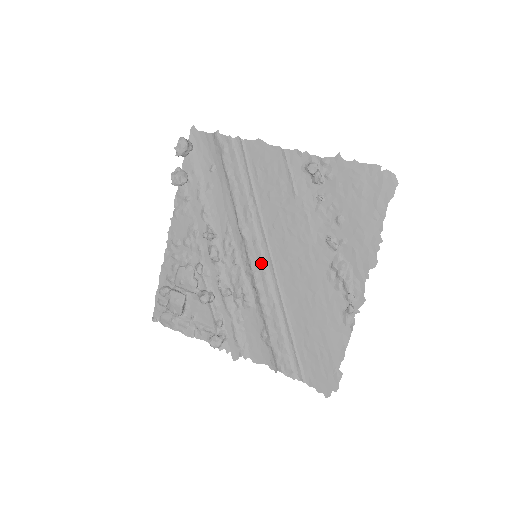
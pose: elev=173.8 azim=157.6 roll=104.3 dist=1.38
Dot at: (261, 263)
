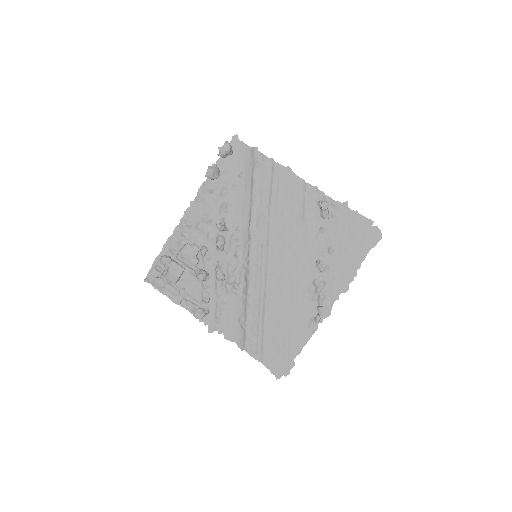
Dot at: (259, 263)
